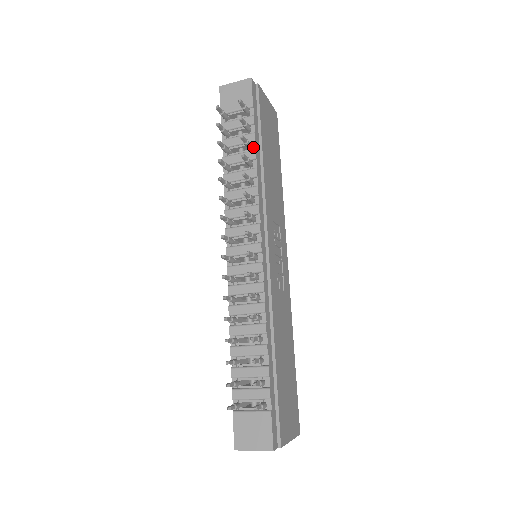
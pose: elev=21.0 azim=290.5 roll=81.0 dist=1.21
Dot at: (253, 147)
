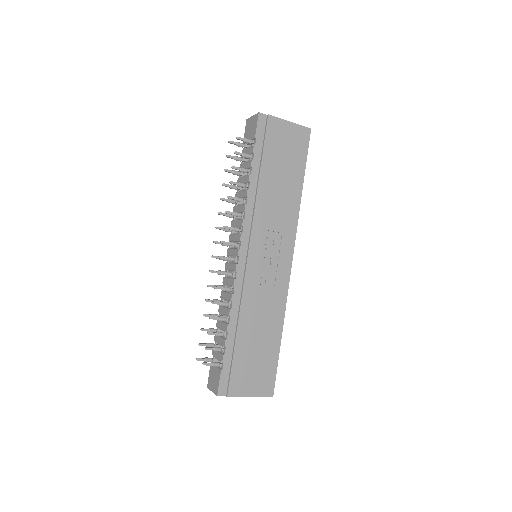
Dot at: (250, 172)
